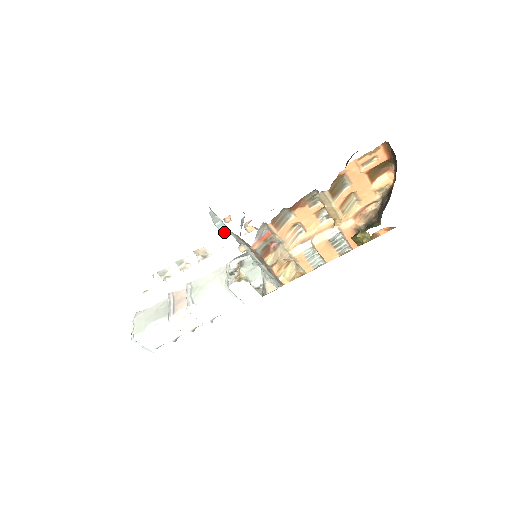
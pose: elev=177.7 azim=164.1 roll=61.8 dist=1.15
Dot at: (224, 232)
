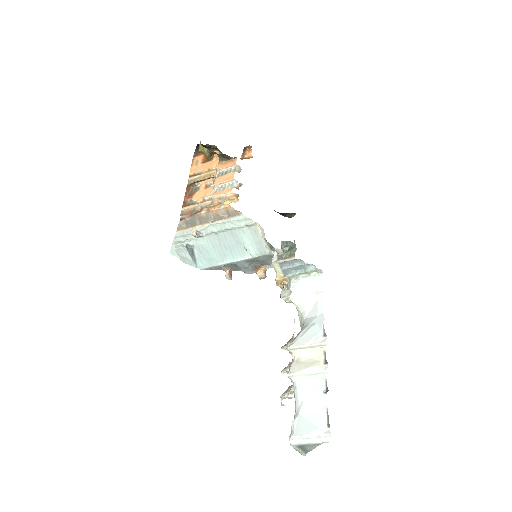
Dot at: (184, 246)
